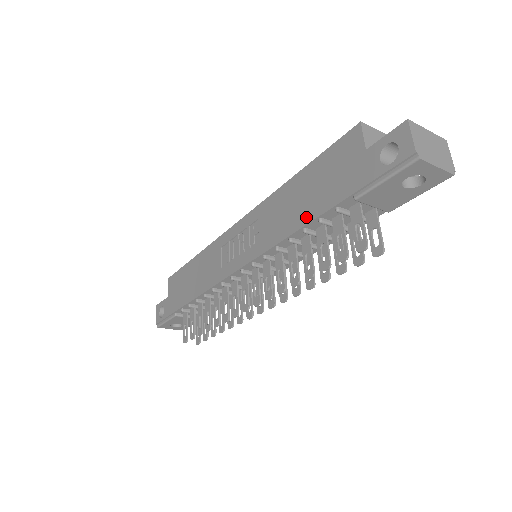
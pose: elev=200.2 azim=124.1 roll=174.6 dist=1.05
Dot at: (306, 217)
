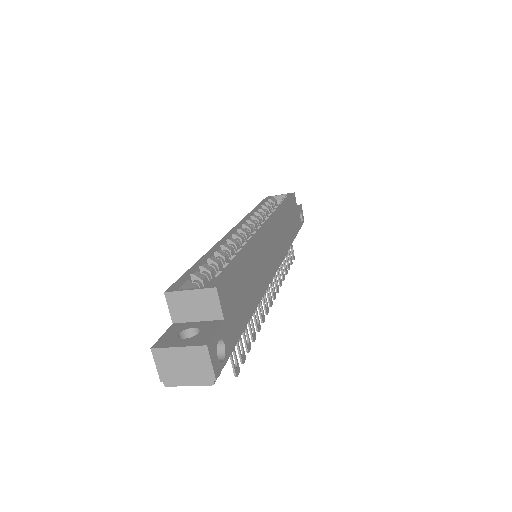
Dot at: occluded
